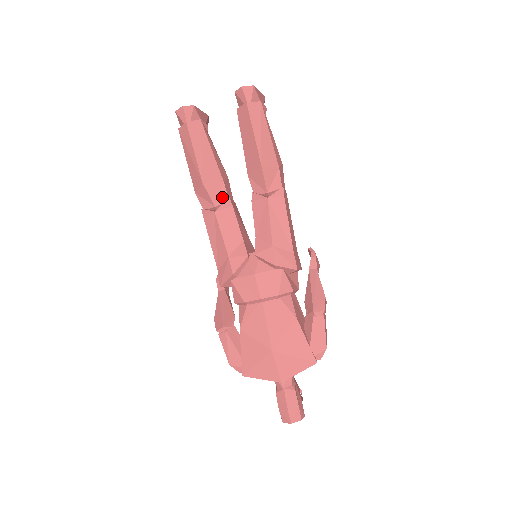
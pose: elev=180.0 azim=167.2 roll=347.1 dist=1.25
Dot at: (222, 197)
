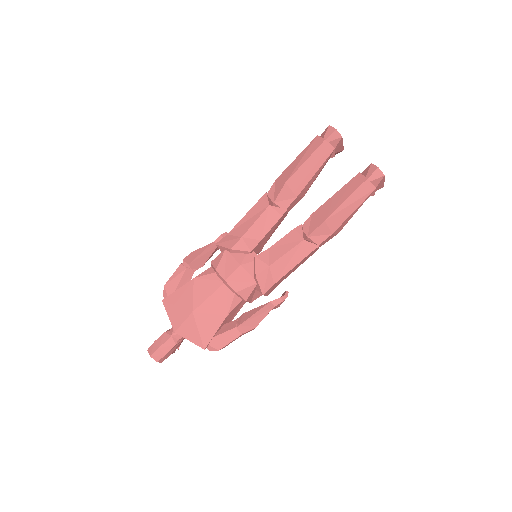
Dot at: (284, 203)
